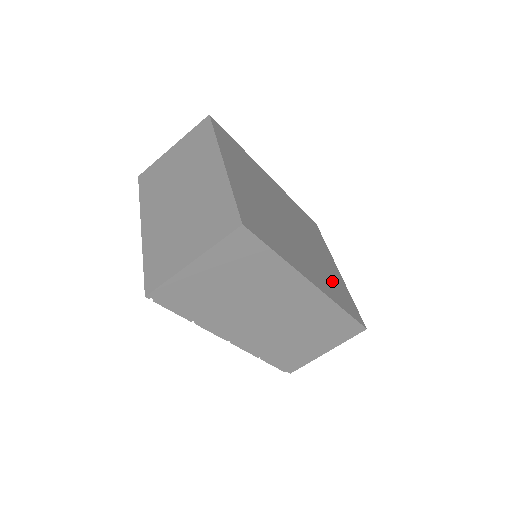
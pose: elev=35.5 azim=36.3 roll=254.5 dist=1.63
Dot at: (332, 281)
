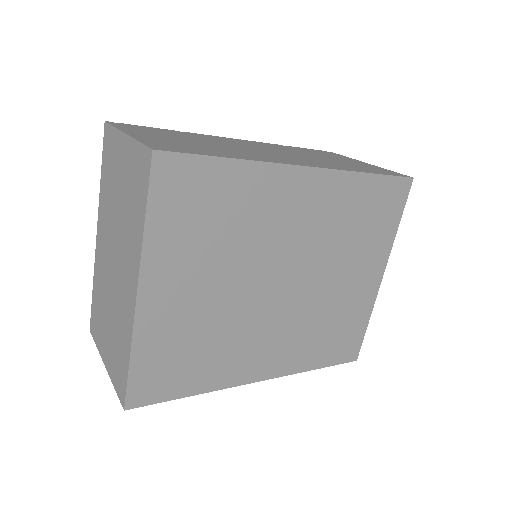
Dot at: (328, 328)
